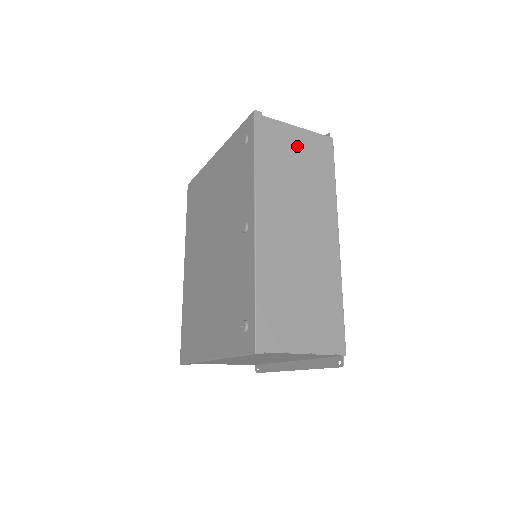
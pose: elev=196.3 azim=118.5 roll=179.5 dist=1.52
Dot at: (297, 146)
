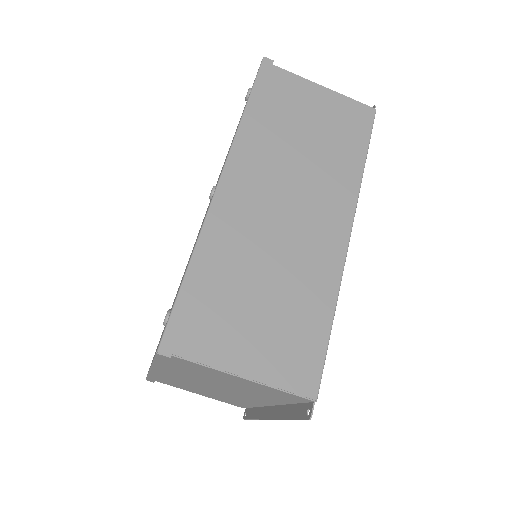
Dot at: (316, 108)
